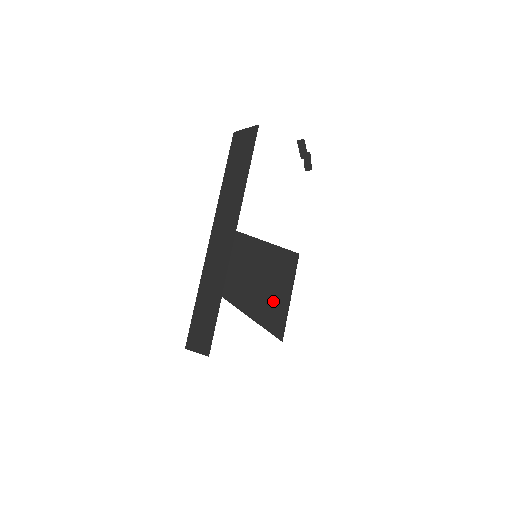
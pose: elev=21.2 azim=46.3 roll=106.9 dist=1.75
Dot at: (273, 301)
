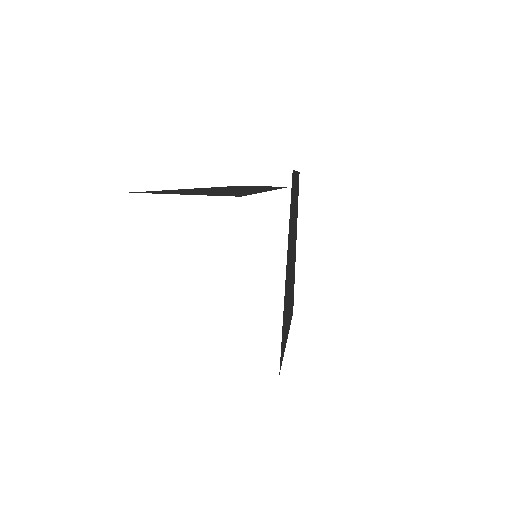
Dot at: (287, 301)
